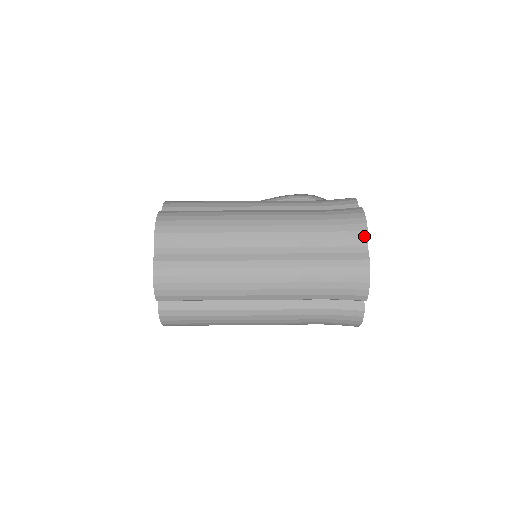
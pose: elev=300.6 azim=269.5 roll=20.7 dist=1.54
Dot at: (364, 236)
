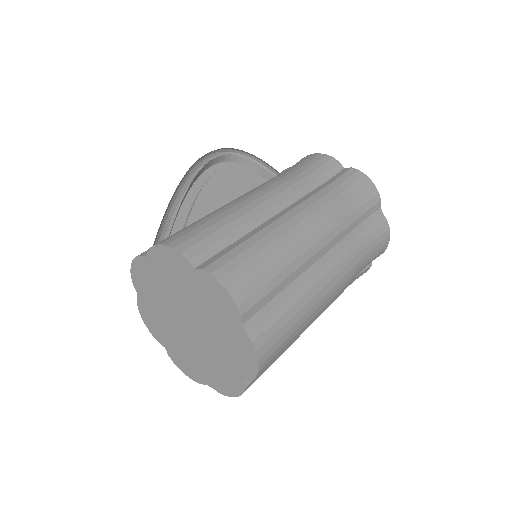
Dot at: (379, 200)
